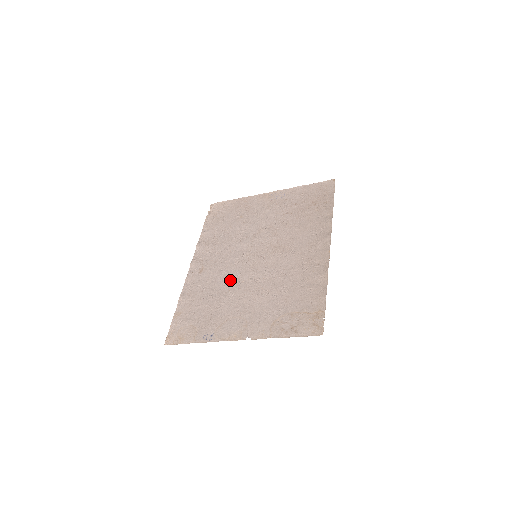
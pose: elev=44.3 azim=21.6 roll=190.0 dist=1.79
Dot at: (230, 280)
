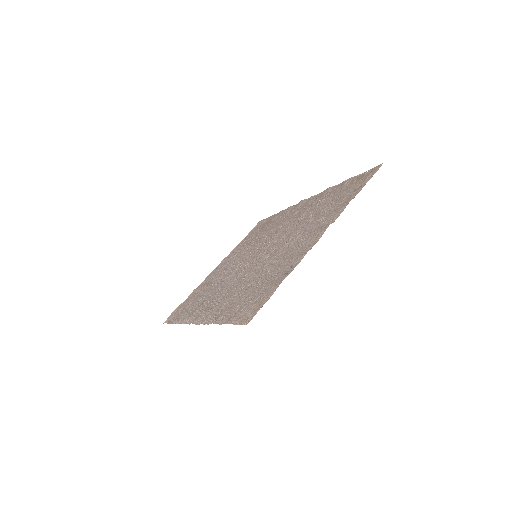
Dot at: (253, 271)
